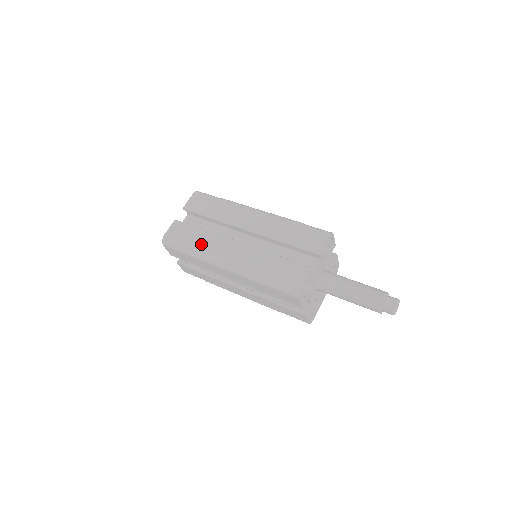
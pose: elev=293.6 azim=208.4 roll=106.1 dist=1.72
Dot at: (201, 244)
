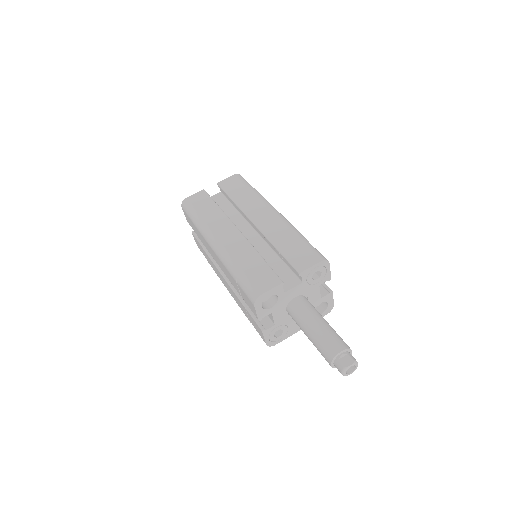
Dot at: (208, 218)
